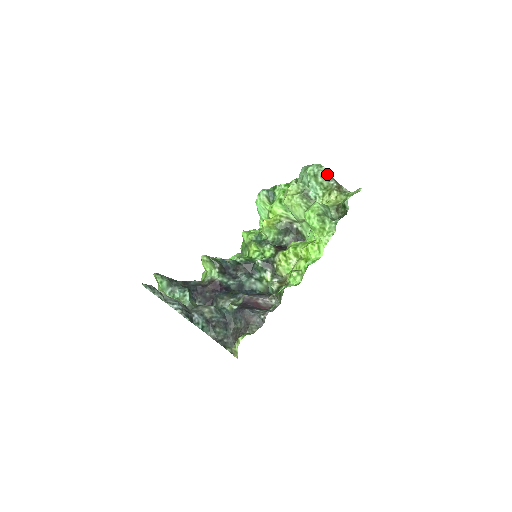
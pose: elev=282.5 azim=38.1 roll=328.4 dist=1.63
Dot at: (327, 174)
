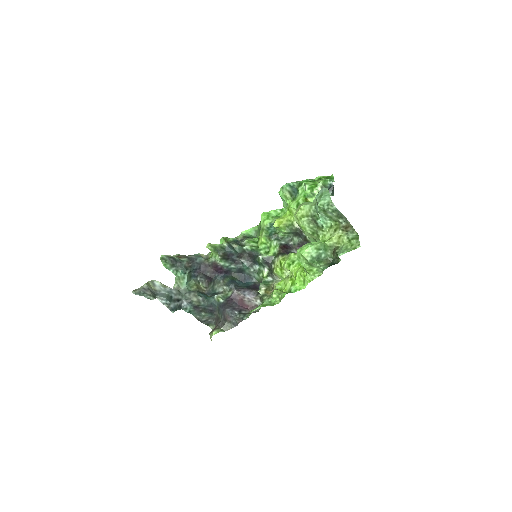
Dot at: (337, 212)
